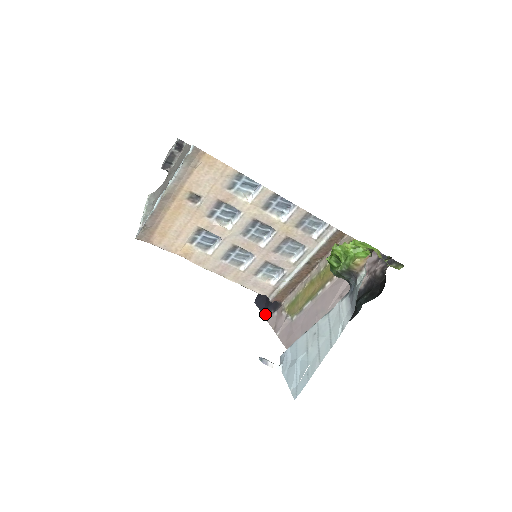
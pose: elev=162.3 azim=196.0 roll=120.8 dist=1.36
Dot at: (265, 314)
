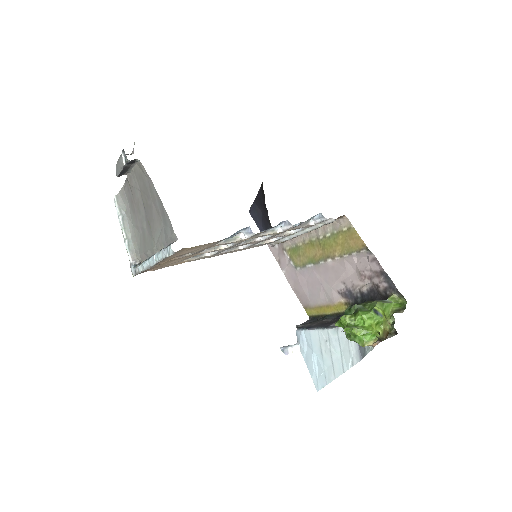
Dot at: occluded
